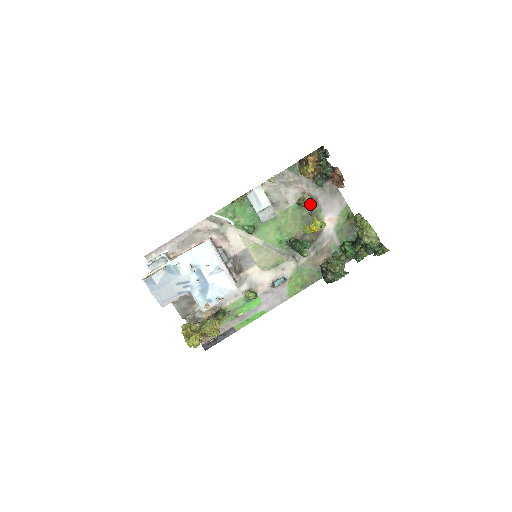
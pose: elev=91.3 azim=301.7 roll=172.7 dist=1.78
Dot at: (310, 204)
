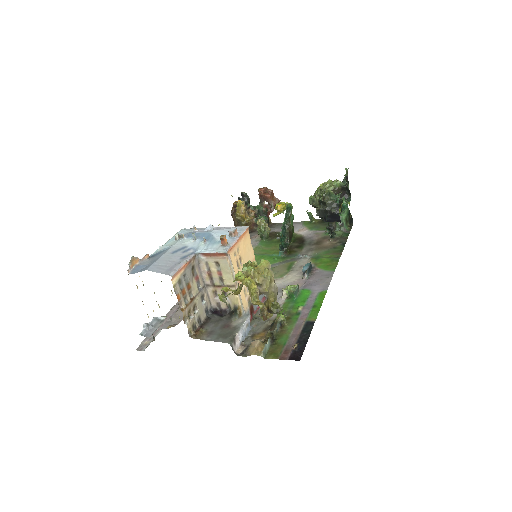
Dot at: (273, 236)
